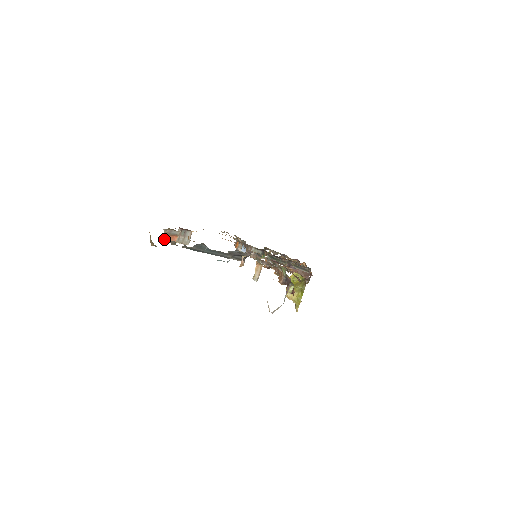
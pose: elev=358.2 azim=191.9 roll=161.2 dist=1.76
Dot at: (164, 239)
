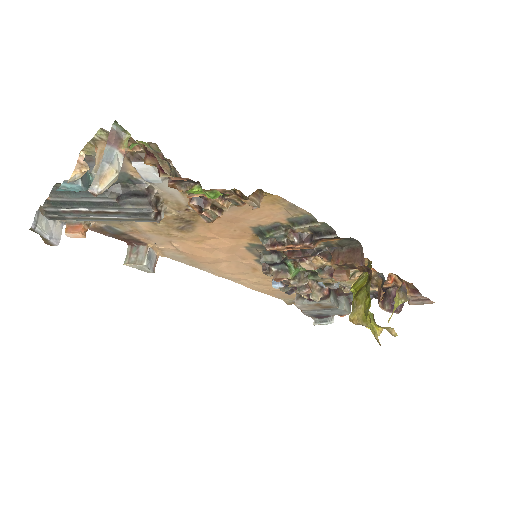
Dot at: (65, 233)
